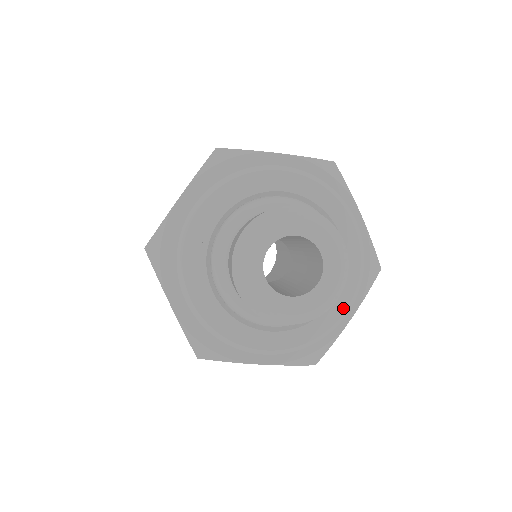
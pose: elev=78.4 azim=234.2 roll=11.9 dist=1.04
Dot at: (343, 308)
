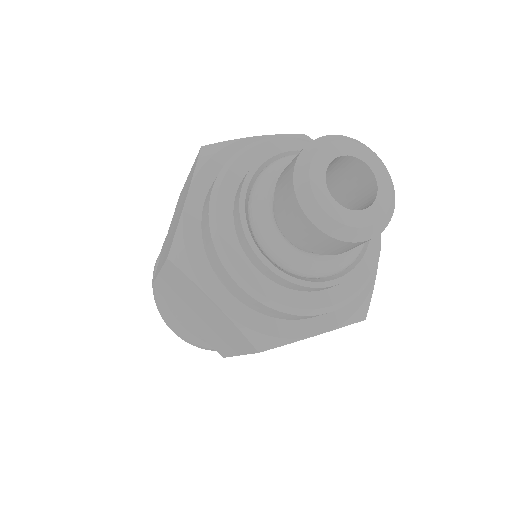
Dot at: (376, 245)
